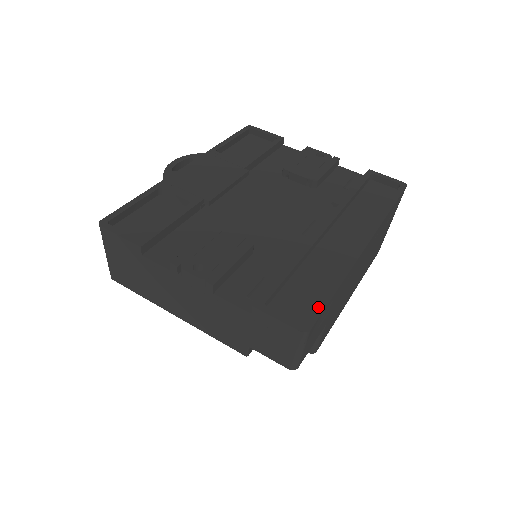
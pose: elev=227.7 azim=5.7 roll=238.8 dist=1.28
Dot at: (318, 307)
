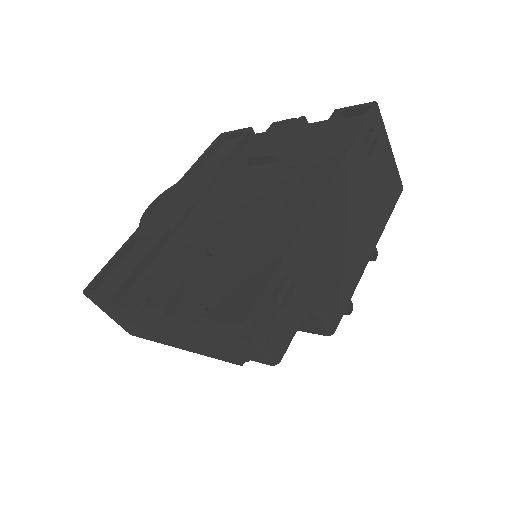
Dot at: (258, 289)
